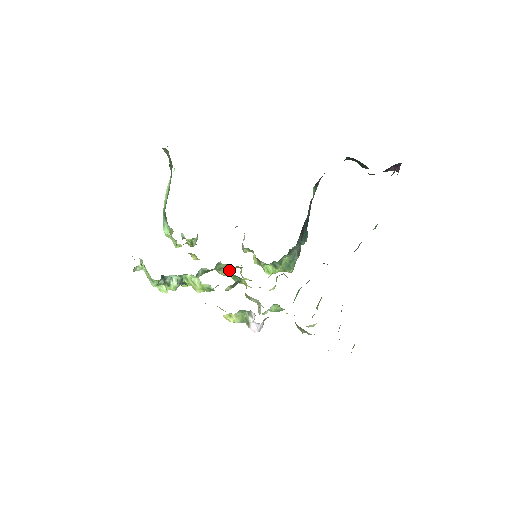
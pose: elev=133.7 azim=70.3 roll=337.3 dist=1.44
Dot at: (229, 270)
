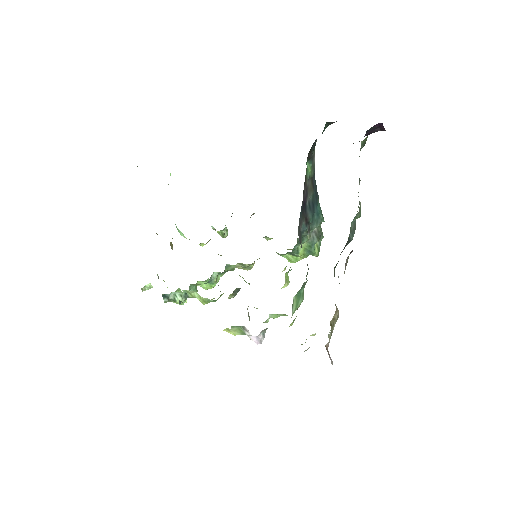
Dot at: (246, 267)
